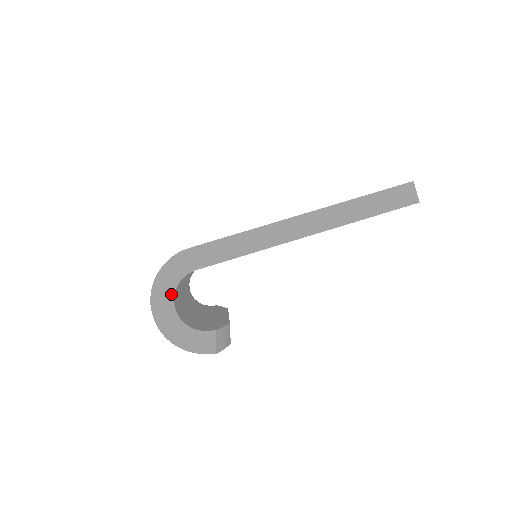
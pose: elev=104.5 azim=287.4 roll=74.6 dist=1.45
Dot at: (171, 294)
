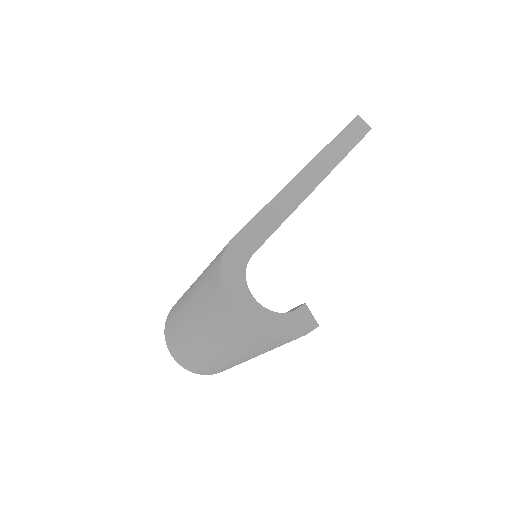
Dot at: (245, 289)
